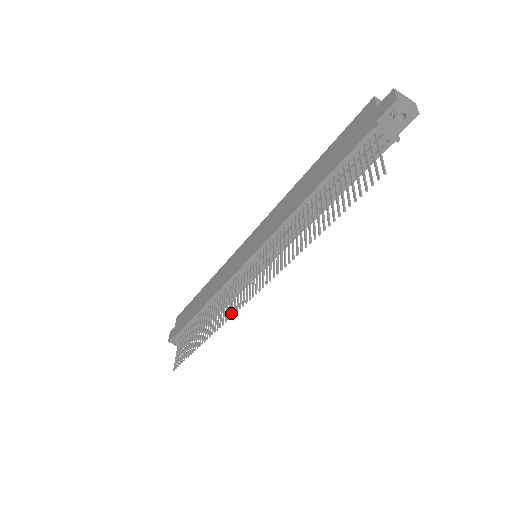
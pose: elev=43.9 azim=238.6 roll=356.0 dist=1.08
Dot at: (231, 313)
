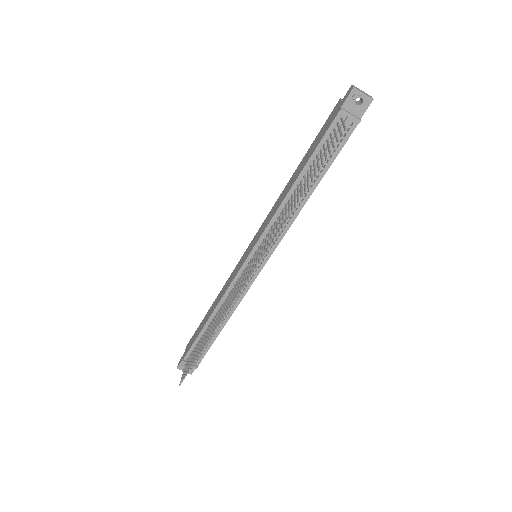
Dot at: (232, 302)
